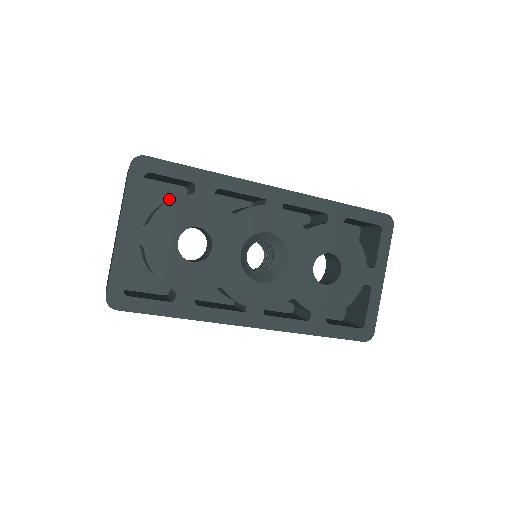
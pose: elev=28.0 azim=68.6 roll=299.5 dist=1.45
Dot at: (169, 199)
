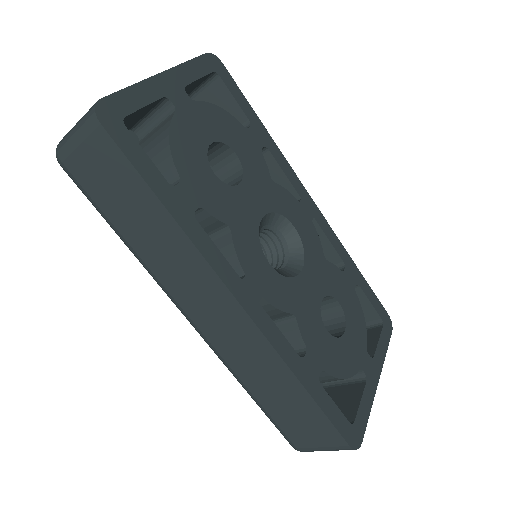
Dot at: occluded
